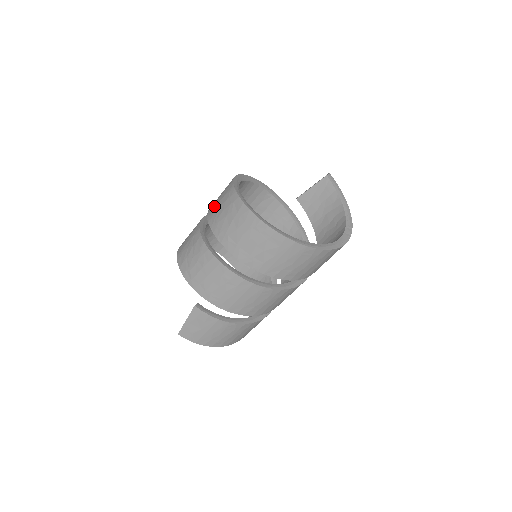
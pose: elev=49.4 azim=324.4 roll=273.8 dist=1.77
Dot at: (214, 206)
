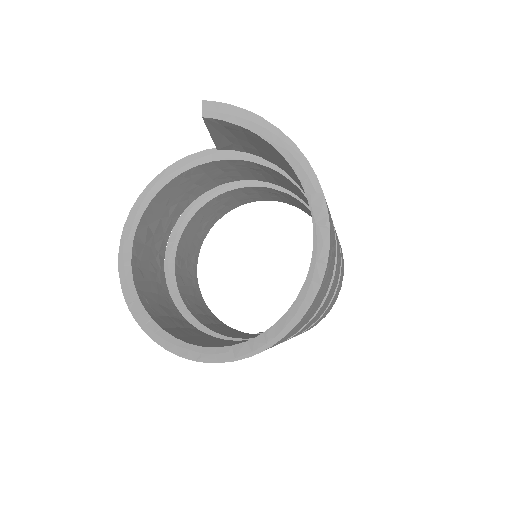
Dot at: occluded
